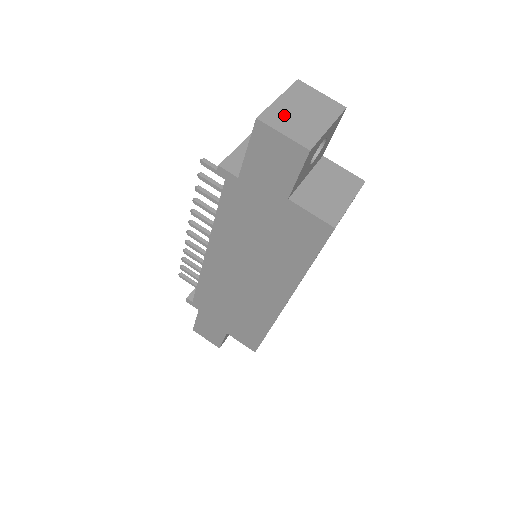
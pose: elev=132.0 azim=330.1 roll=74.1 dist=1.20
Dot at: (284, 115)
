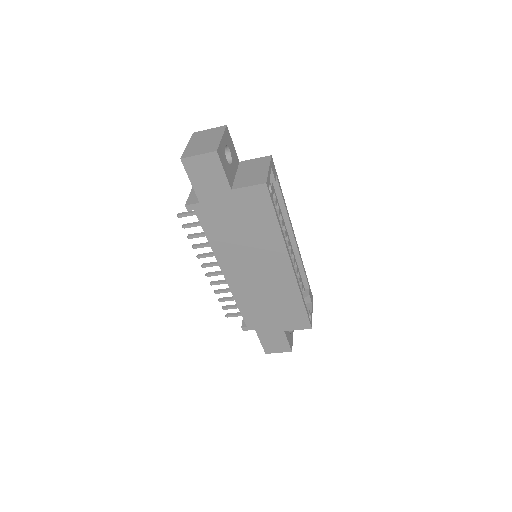
Dot at: (194, 149)
